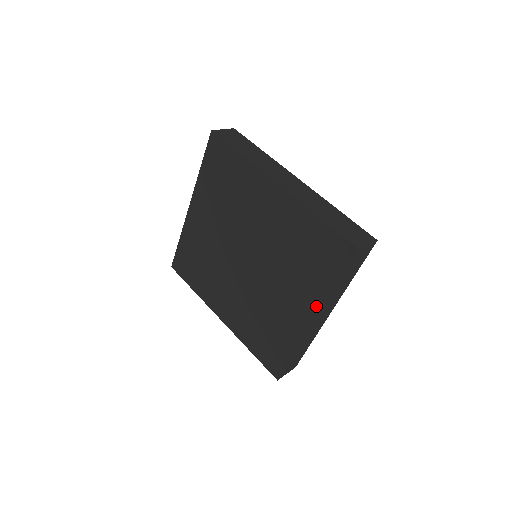
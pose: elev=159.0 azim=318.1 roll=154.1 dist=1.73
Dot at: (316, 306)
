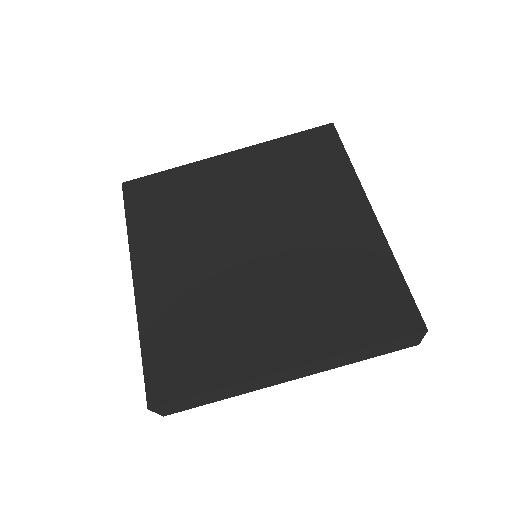
Dot at: (313, 352)
